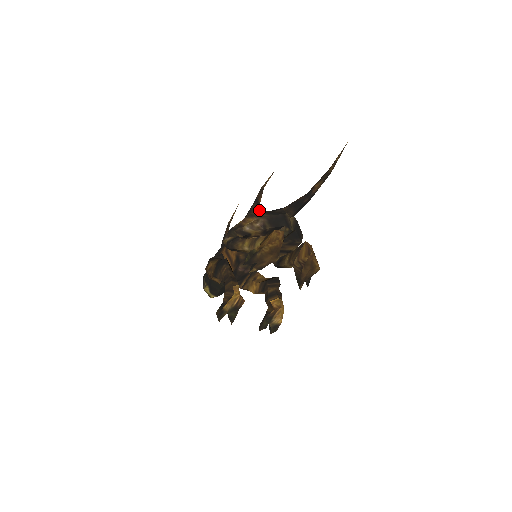
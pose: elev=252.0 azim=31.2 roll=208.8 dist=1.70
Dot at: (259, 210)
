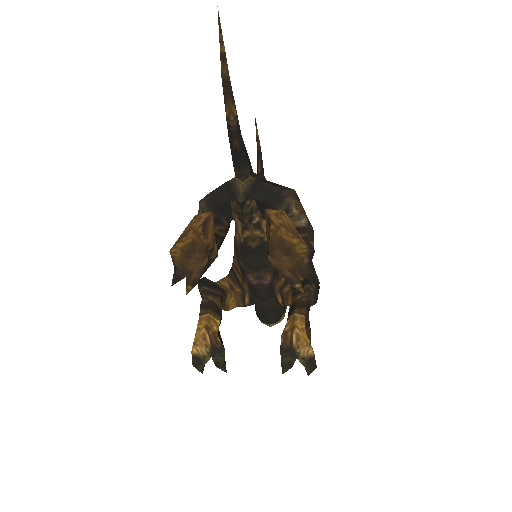
Dot at: occluded
